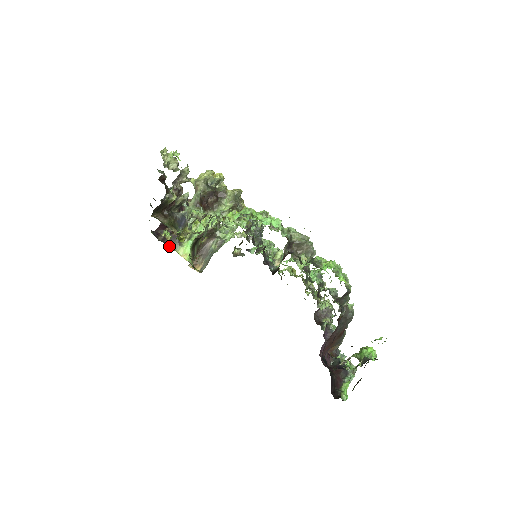
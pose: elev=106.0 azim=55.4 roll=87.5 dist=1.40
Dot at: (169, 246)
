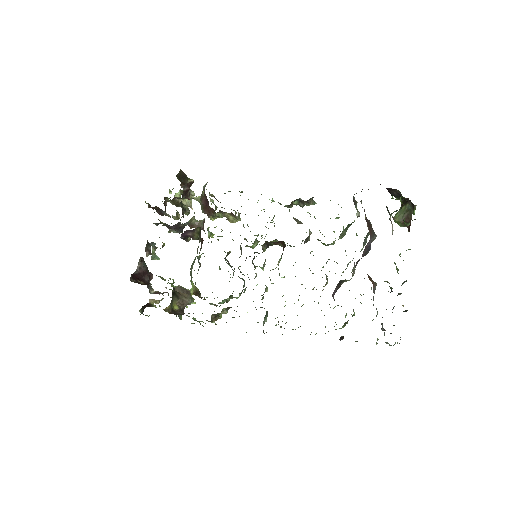
Dot at: occluded
